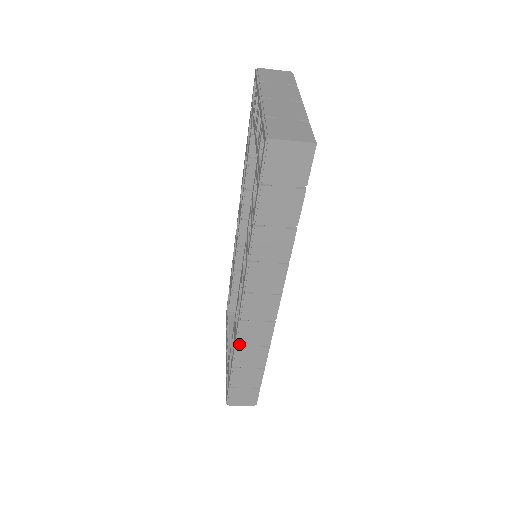
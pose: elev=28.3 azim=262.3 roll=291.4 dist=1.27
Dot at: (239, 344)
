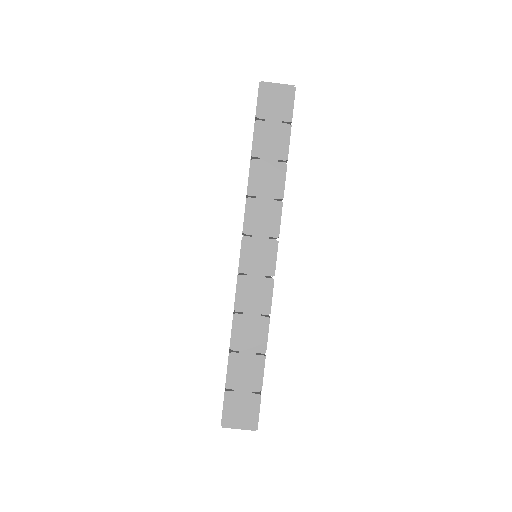
Dot at: (238, 311)
